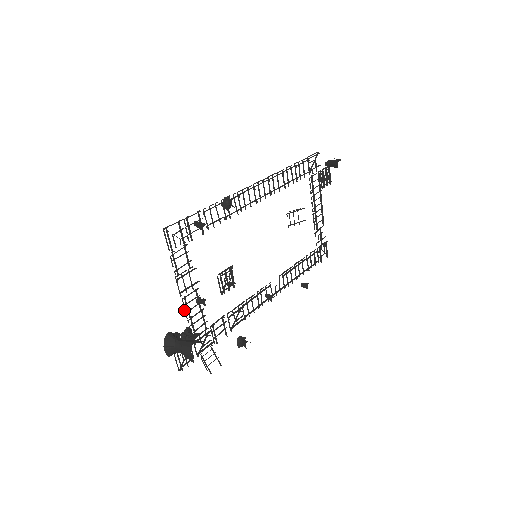
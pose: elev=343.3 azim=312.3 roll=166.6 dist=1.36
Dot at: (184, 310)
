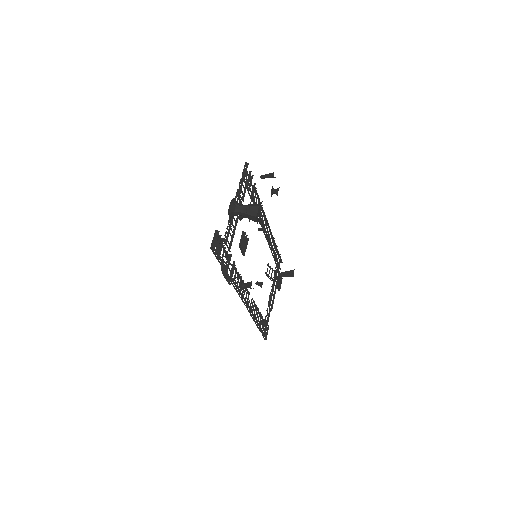
Dot at: occluded
